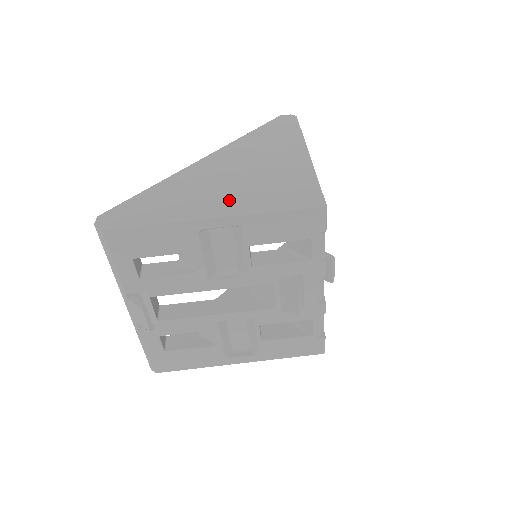
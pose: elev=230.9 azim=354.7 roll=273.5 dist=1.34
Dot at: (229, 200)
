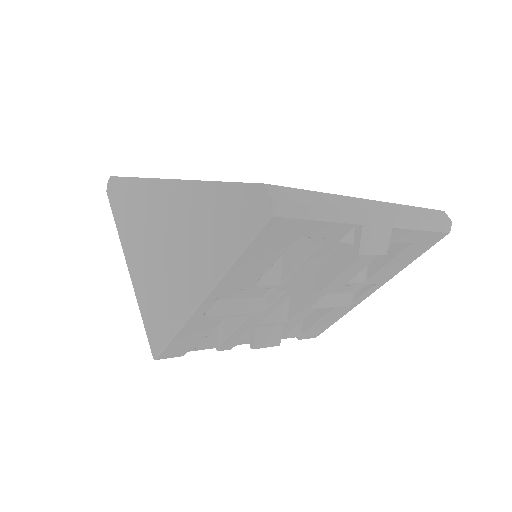
Dot at: (139, 266)
